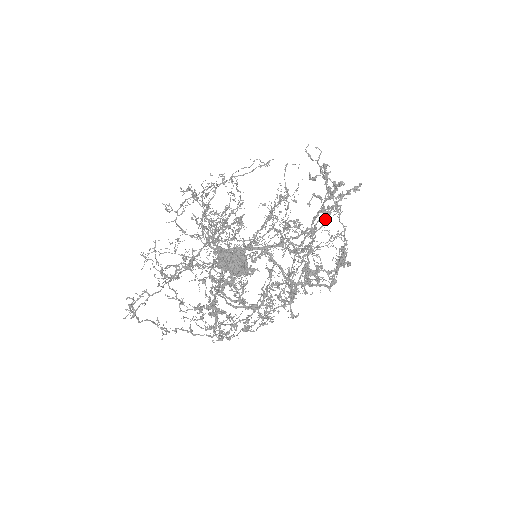
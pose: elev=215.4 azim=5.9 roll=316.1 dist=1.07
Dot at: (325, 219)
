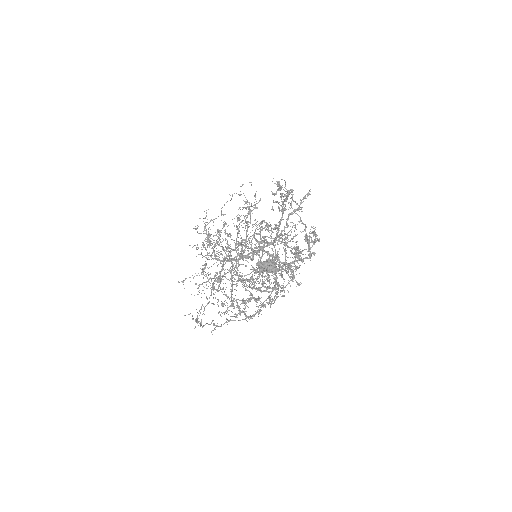
Dot at: occluded
